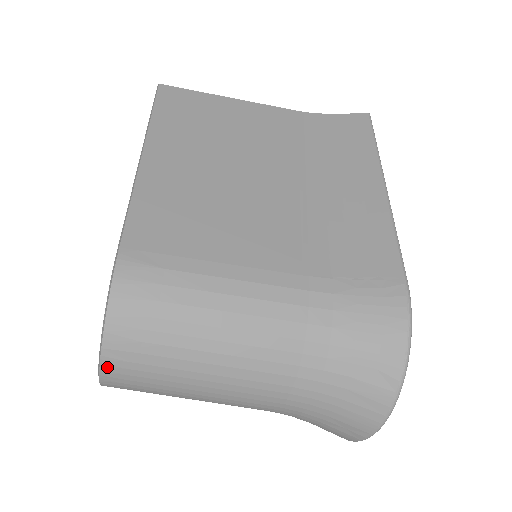
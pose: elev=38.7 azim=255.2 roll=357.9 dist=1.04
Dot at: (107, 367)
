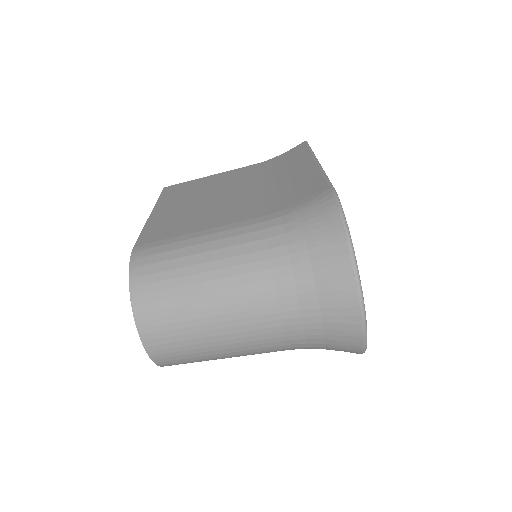
Dot at: (140, 323)
